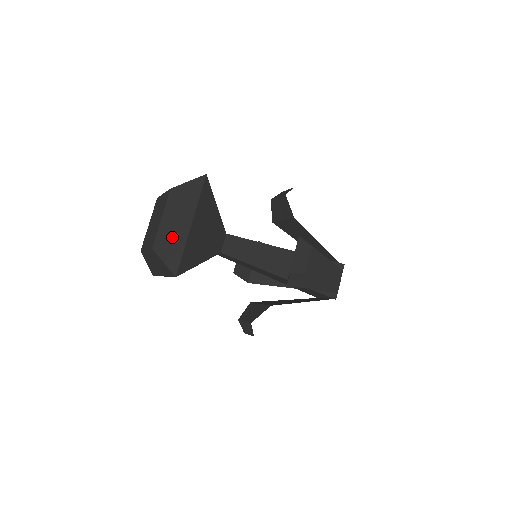
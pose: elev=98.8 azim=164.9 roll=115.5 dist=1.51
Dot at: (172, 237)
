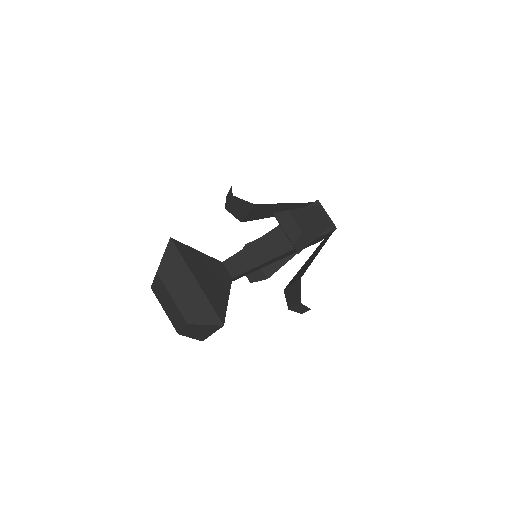
Dot at: (193, 303)
